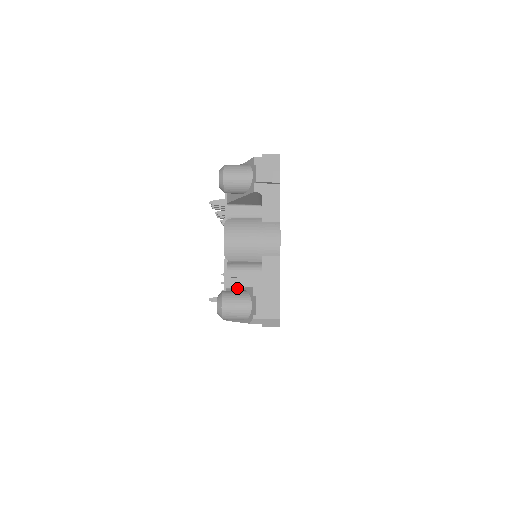
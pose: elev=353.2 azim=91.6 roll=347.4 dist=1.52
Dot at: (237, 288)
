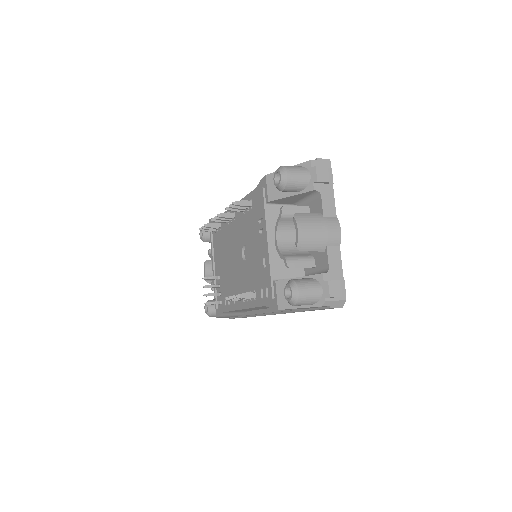
Dot at: (296, 277)
